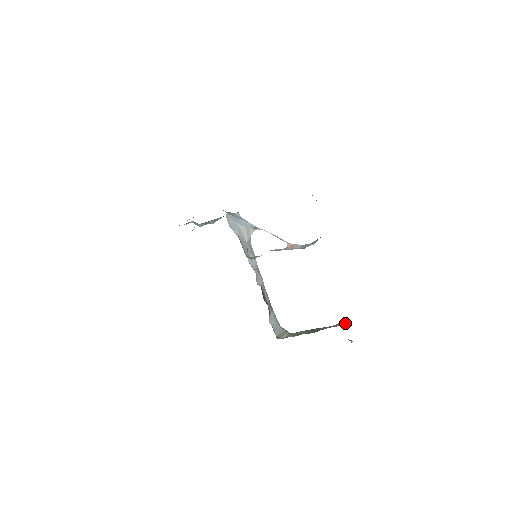
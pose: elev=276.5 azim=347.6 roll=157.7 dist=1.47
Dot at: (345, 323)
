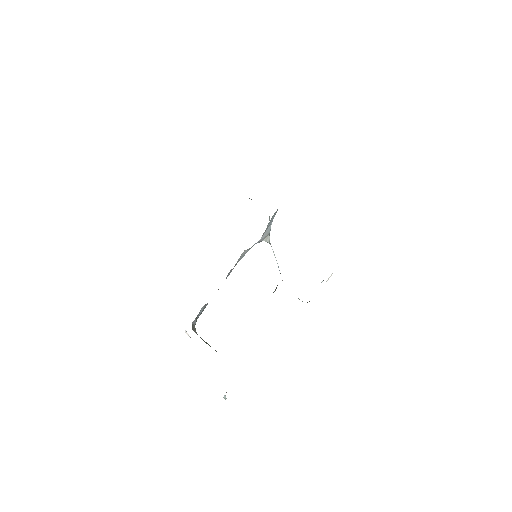
Dot at: occluded
